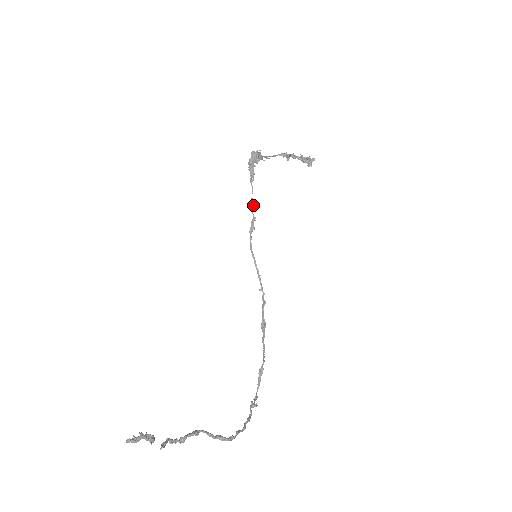
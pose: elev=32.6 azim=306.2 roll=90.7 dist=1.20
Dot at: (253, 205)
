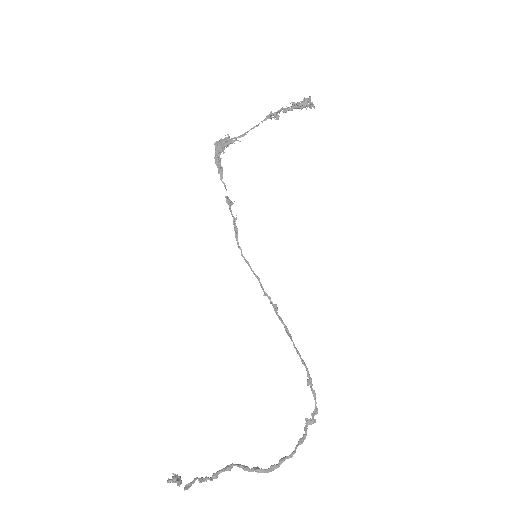
Dot at: (231, 203)
